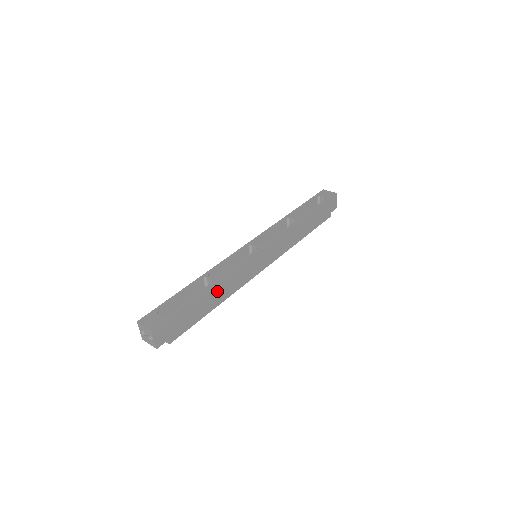
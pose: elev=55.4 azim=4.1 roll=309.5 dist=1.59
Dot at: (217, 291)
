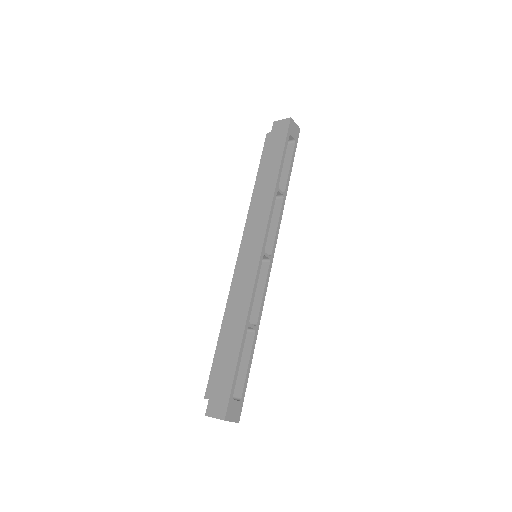
Dot at: (249, 331)
